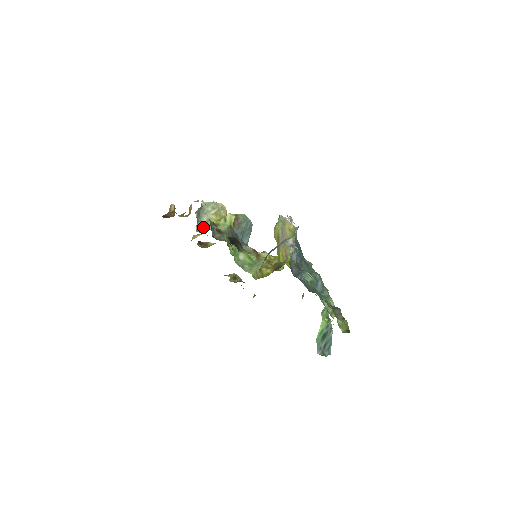
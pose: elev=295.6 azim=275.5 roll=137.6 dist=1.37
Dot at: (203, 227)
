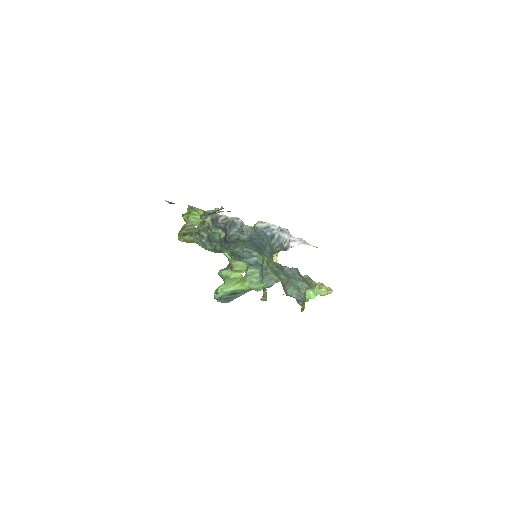
Dot at: occluded
